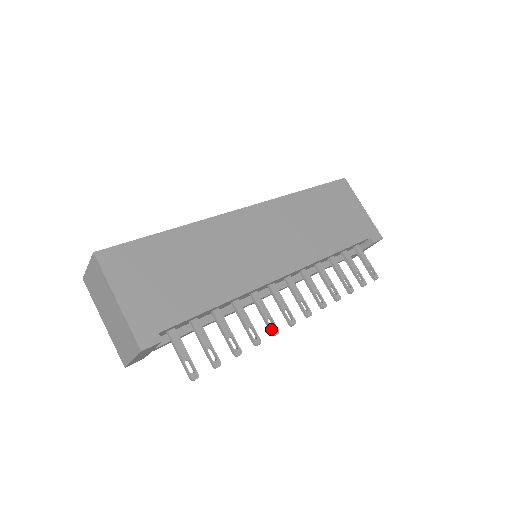
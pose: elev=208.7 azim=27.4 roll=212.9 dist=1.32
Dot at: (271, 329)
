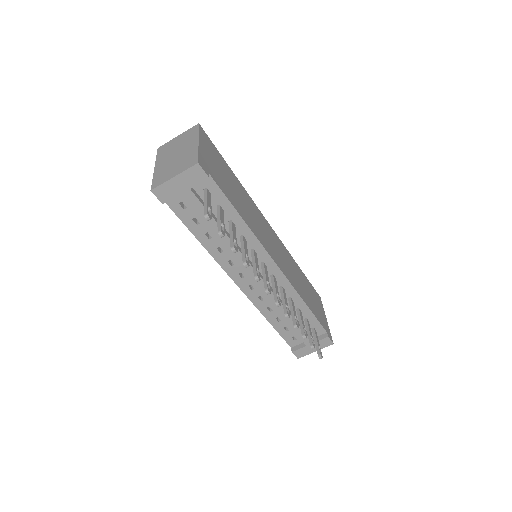
Dot at: occluded
